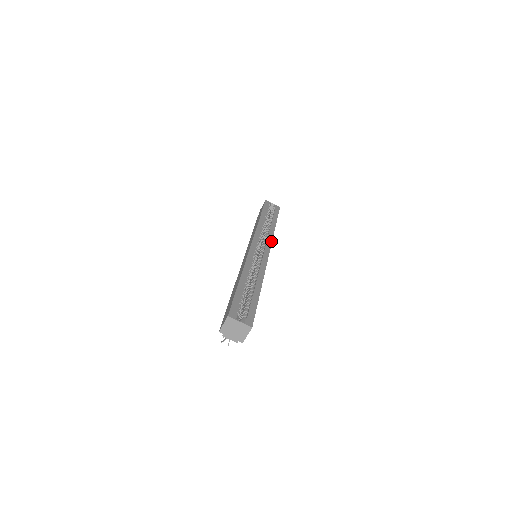
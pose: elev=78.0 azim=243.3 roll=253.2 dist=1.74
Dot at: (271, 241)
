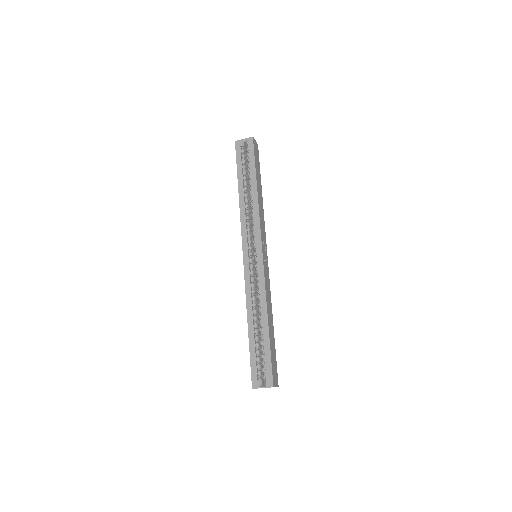
Dot at: (259, 228)
